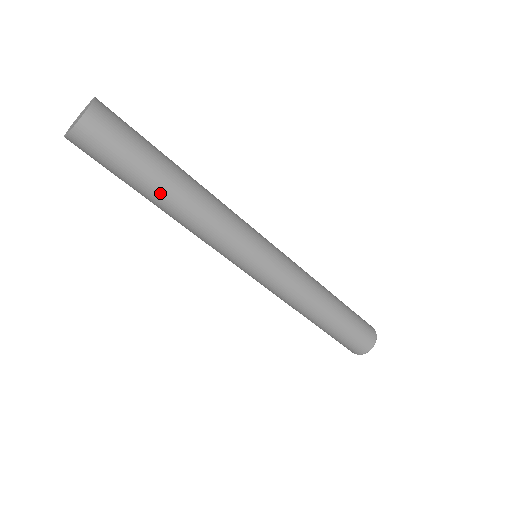
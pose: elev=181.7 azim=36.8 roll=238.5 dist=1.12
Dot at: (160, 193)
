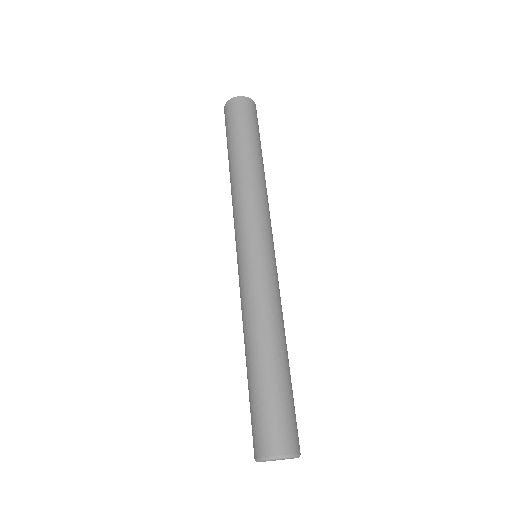
Dot at: (250, 151)
